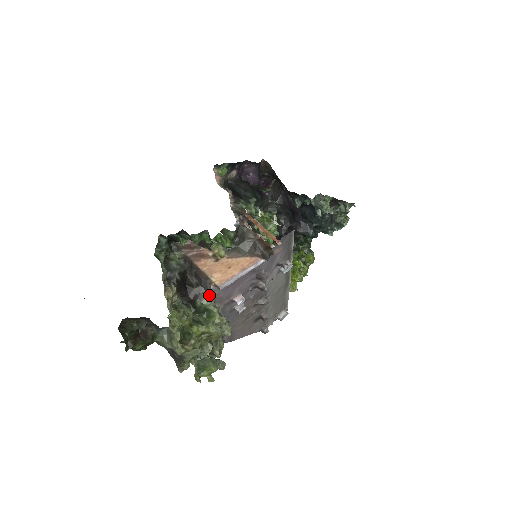
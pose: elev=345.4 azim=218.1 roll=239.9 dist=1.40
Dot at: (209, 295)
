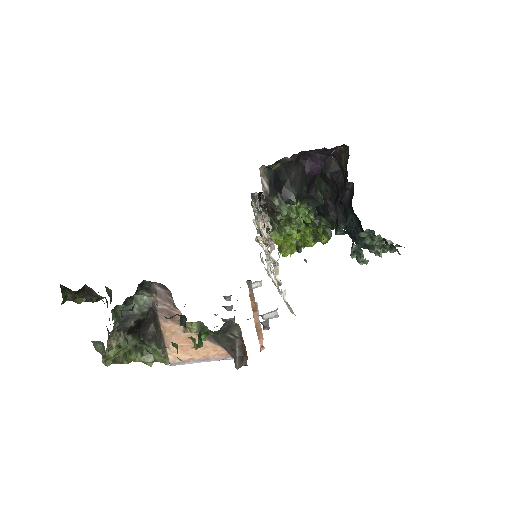
Dot at: occluded
